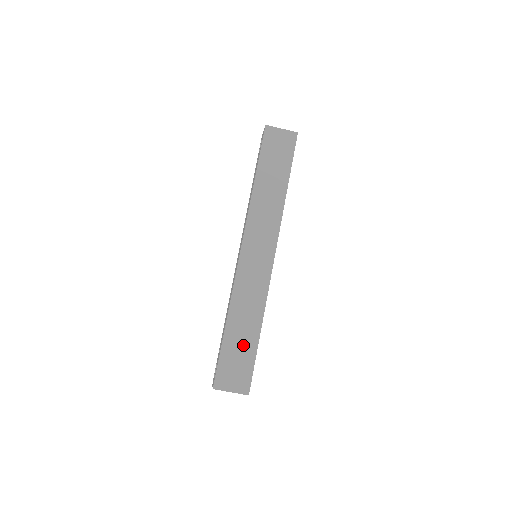
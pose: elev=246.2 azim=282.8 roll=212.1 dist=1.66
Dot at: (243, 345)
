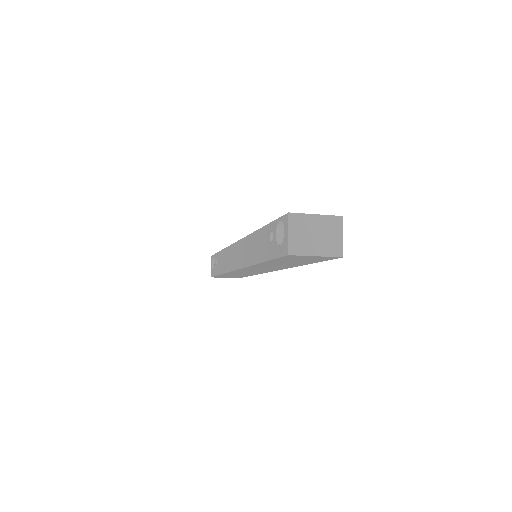
Dot at: occluded
